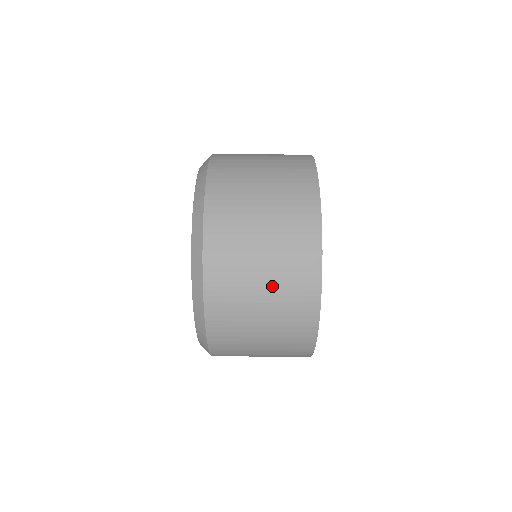
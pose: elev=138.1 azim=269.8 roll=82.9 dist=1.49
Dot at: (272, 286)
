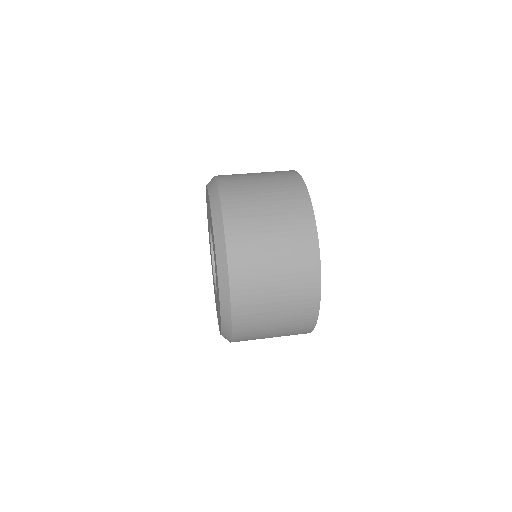
Dot at: (273, 199)
